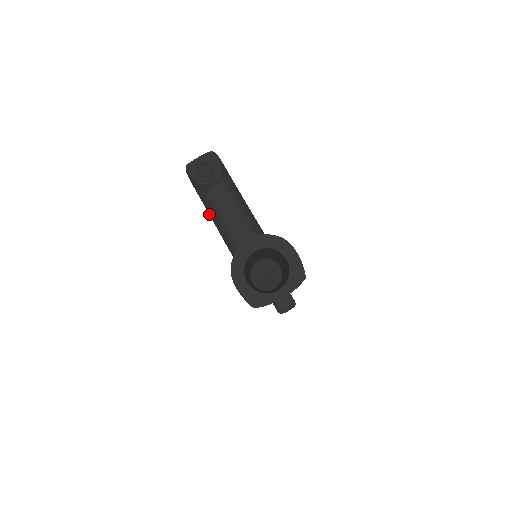
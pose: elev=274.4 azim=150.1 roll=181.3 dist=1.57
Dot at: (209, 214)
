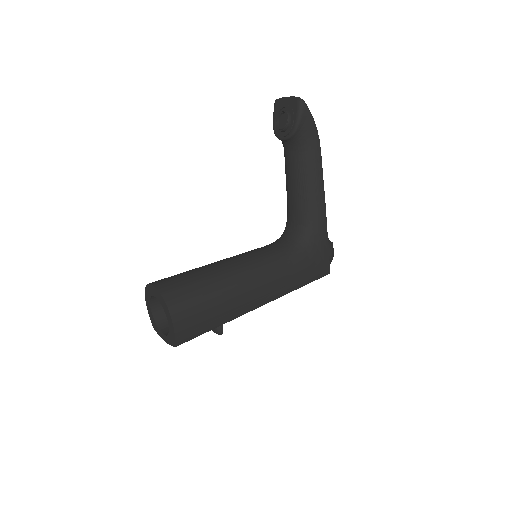
Dot at: occluded
